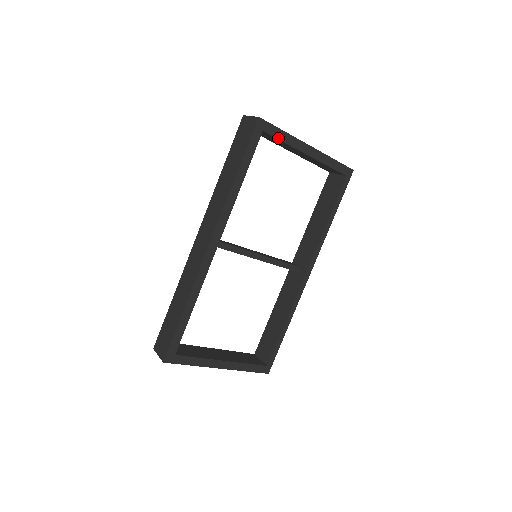
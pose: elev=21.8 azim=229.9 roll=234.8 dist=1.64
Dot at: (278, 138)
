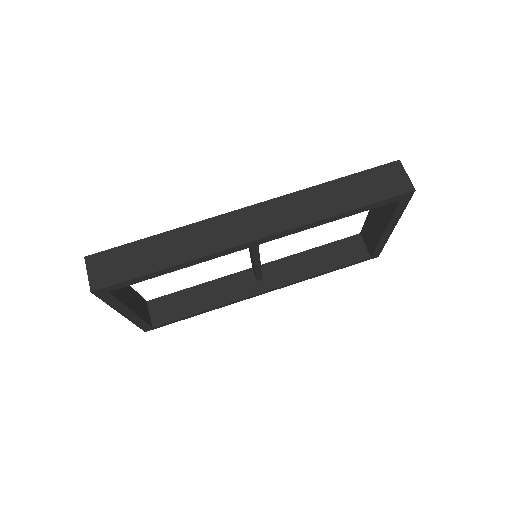
Dot at: (396, 211)
